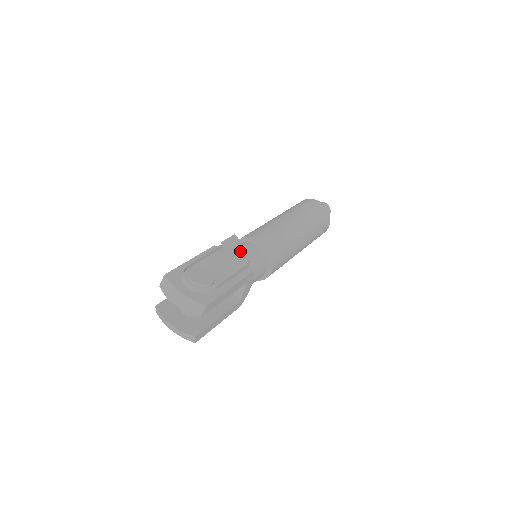
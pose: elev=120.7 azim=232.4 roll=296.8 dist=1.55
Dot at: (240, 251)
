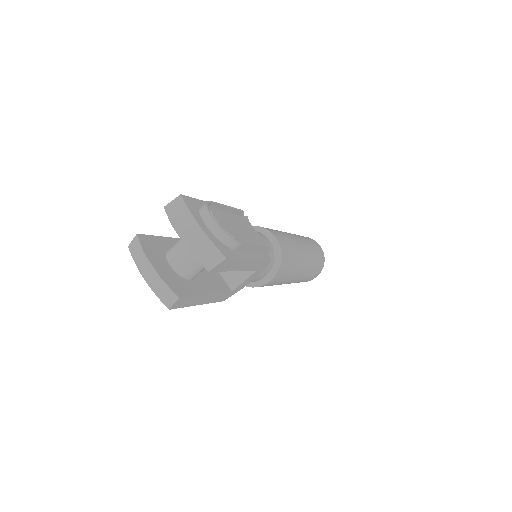
Dot at: occluded
